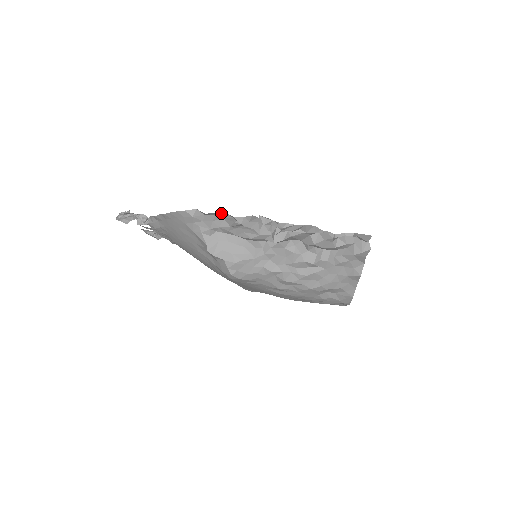
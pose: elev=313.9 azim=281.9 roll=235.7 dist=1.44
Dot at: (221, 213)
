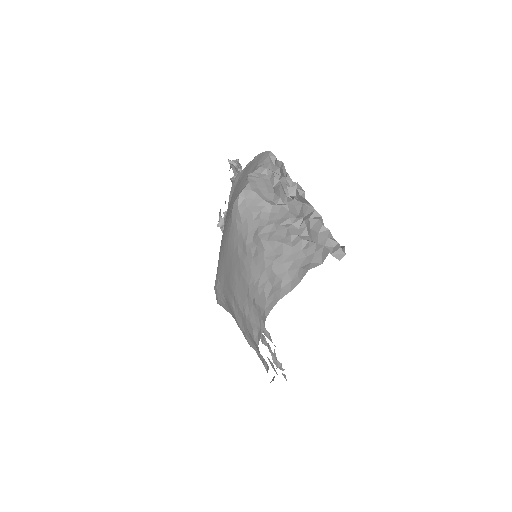
Dot at: occluded
